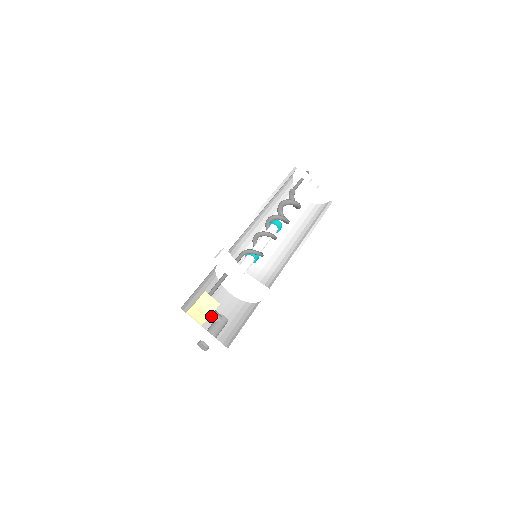
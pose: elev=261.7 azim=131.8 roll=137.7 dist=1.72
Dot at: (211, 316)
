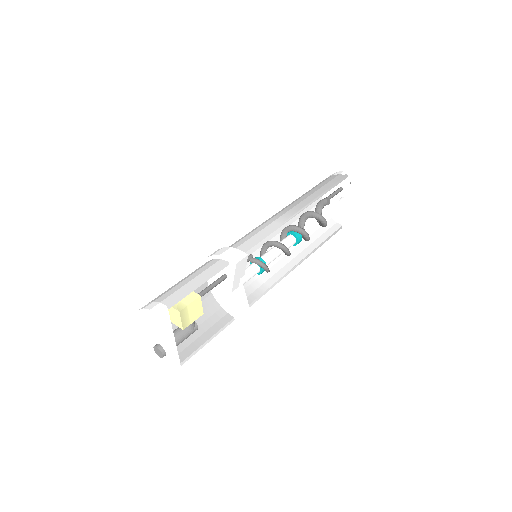
Dot at: occluded
